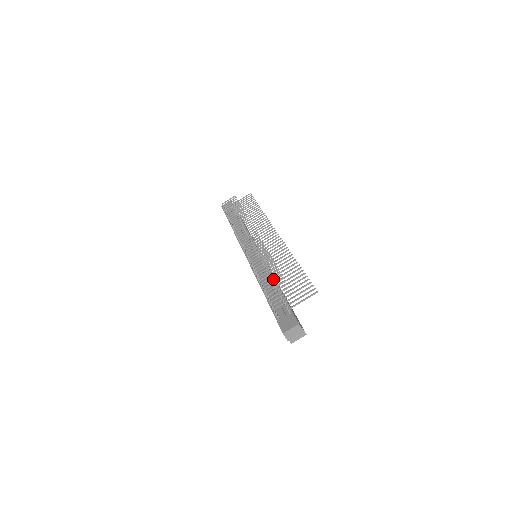
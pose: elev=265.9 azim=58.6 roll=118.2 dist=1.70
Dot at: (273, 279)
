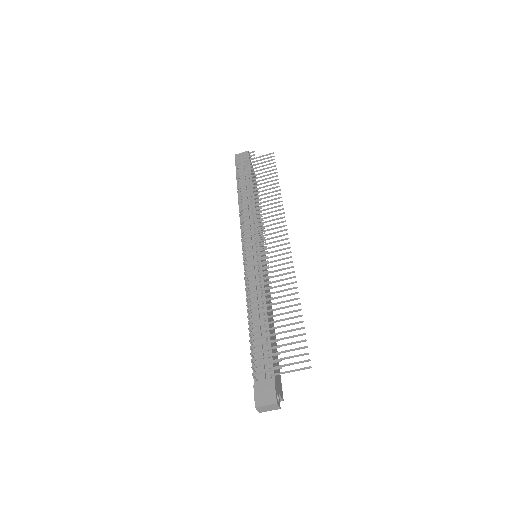
Dot at: (264, 324)
